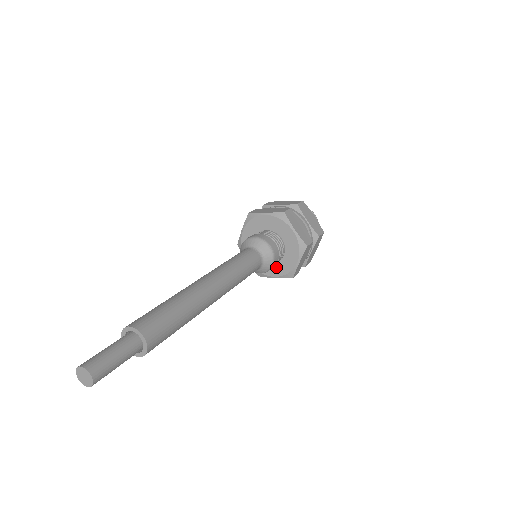
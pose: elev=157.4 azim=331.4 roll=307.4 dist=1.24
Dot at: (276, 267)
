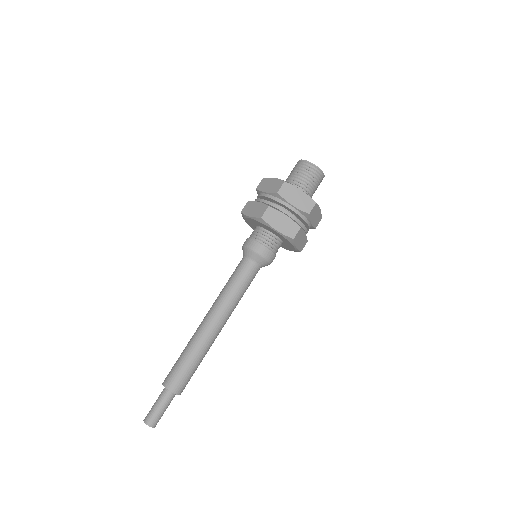
Dot at: (284, 246)
